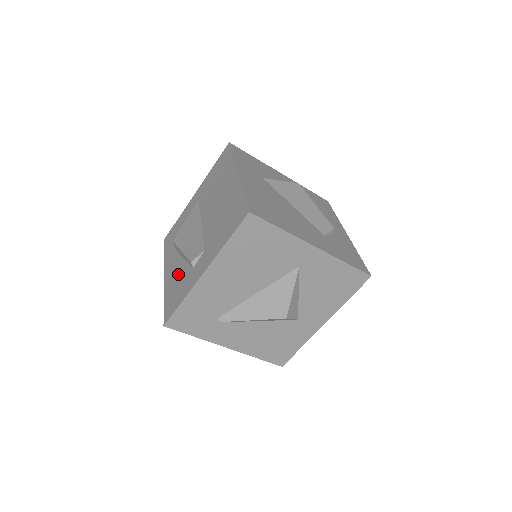
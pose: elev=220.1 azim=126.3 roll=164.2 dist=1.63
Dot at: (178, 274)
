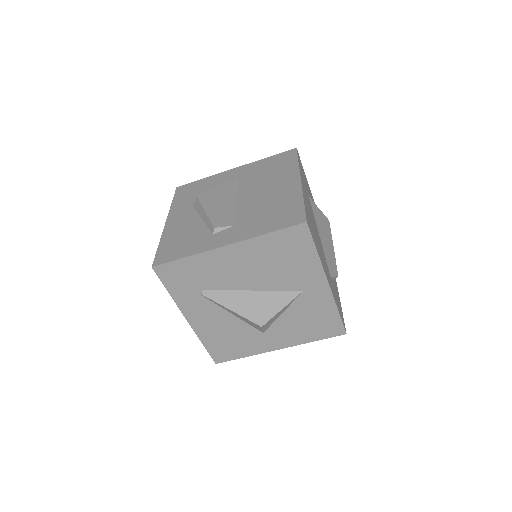
Dot at: (189, 229)
